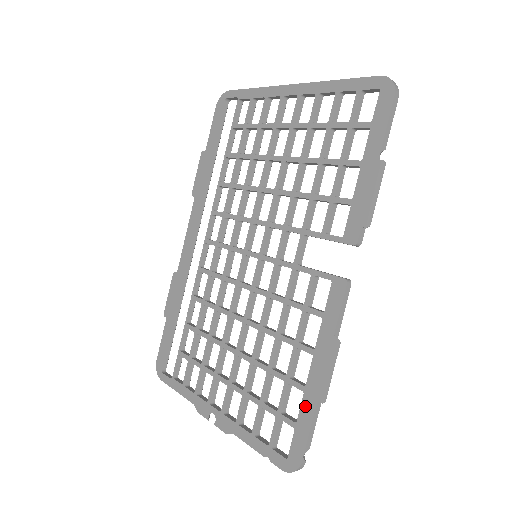
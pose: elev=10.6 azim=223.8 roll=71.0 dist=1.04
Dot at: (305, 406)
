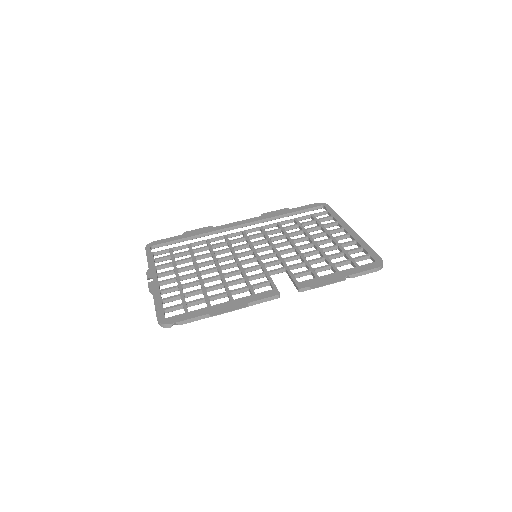
Dot at: (201, 311)
